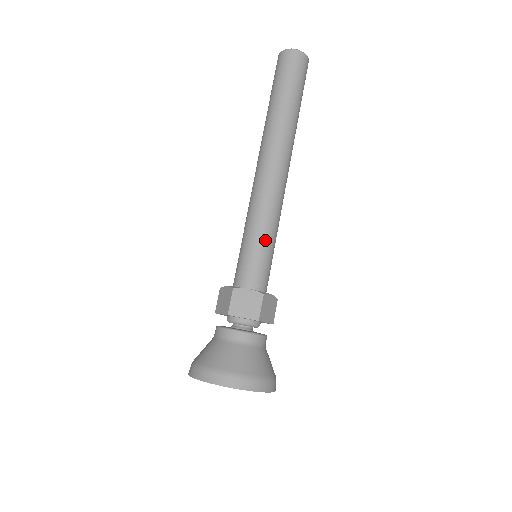
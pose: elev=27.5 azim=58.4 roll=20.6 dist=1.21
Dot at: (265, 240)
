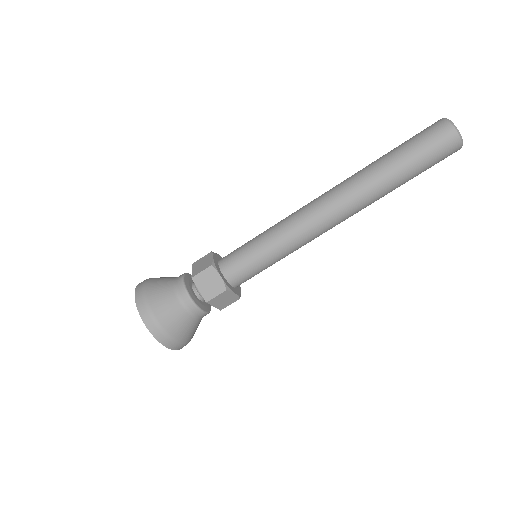
Dot at: occluded
